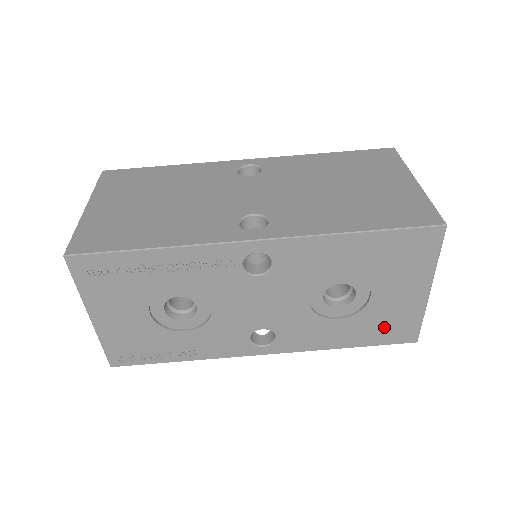
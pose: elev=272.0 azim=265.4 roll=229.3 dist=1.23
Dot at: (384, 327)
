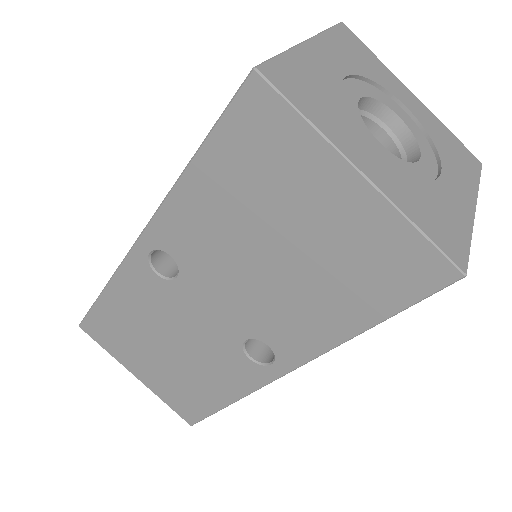
Dot at: occluded
